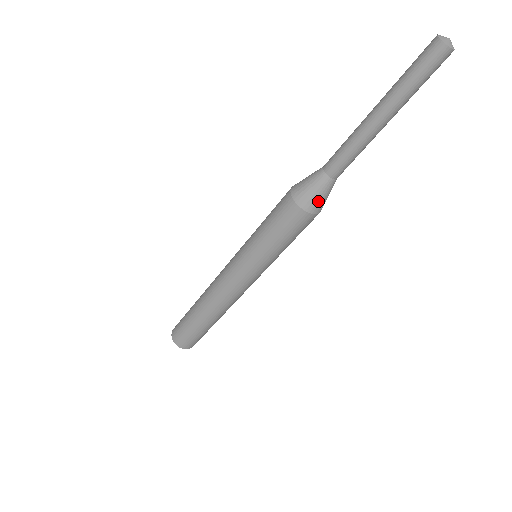
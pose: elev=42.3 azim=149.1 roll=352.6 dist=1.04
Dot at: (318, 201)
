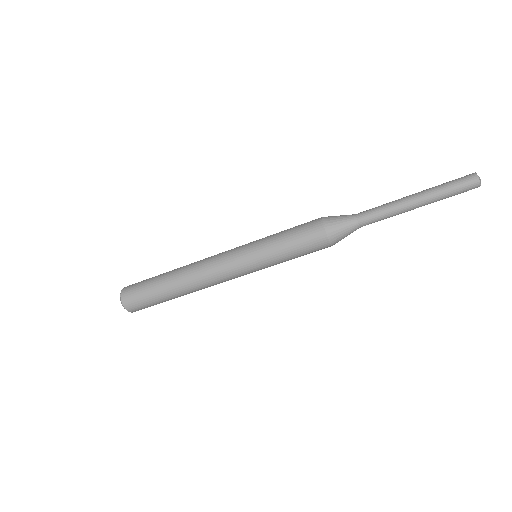
Dot at: occluded
